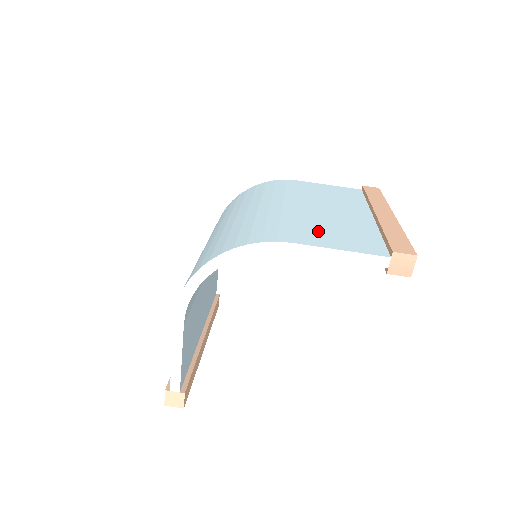
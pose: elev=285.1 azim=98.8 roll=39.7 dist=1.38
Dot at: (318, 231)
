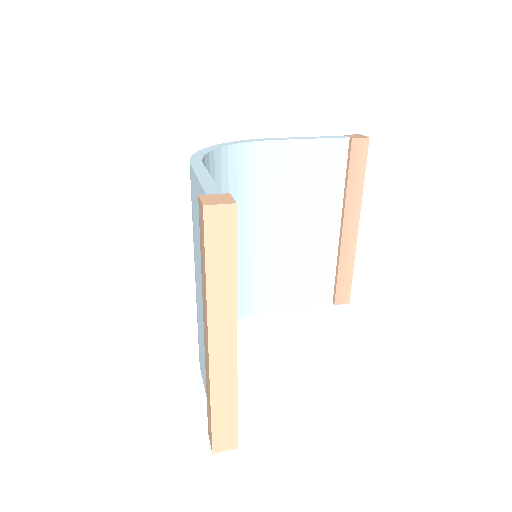
Dot at: occluded
